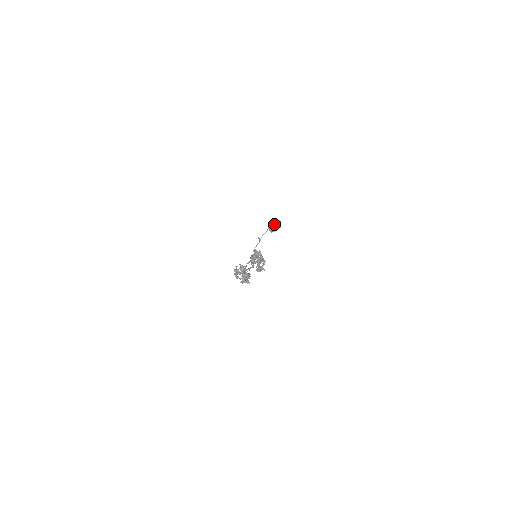
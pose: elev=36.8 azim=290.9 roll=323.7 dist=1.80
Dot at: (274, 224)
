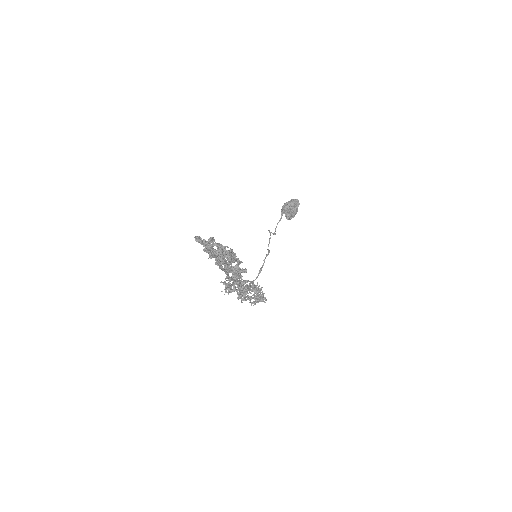
Dot at: (290, 207)
